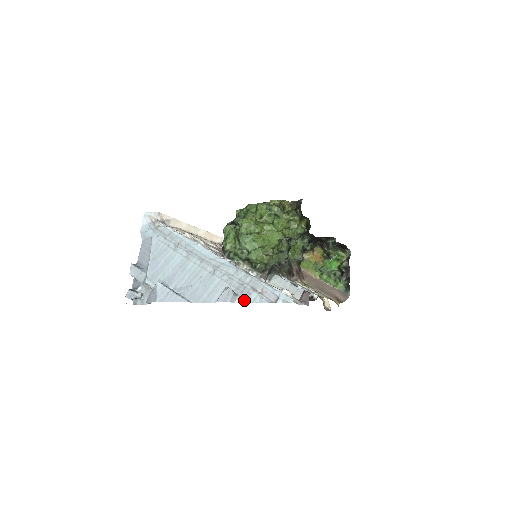
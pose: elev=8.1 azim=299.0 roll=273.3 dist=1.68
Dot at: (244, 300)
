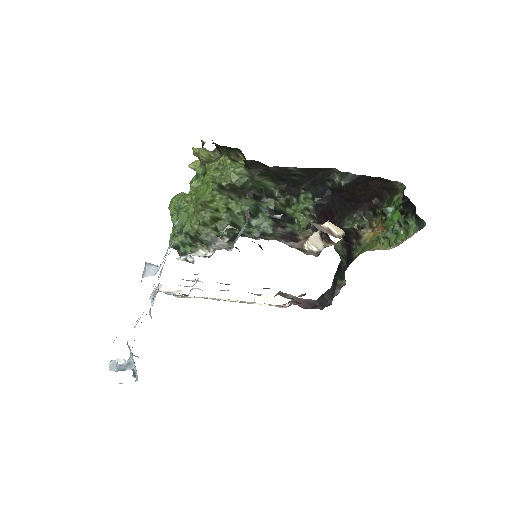
Dot at: occluded
